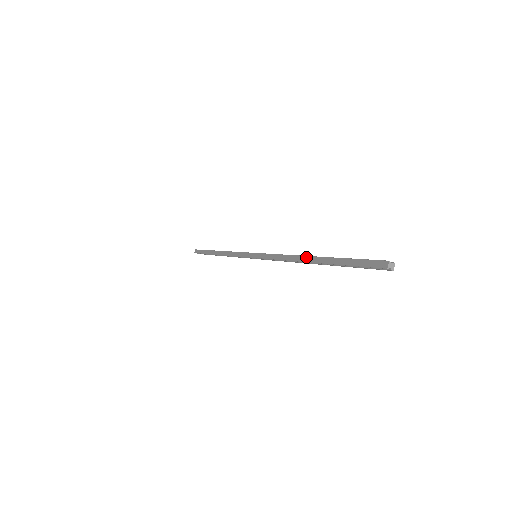
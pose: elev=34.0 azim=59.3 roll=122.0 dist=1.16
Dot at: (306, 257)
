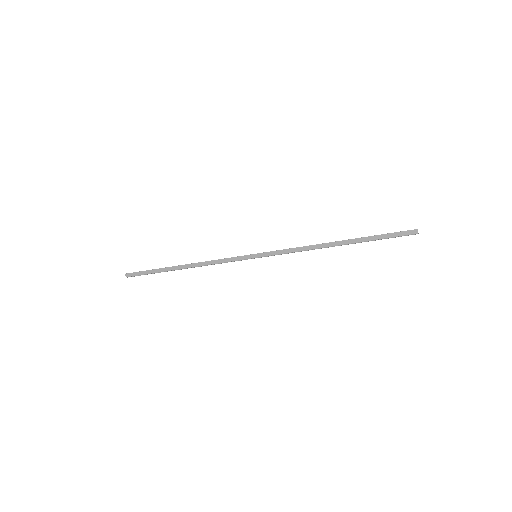
Dot at: (333, 243)
